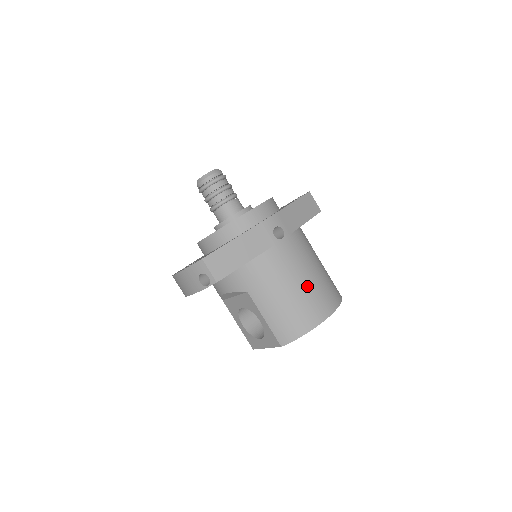
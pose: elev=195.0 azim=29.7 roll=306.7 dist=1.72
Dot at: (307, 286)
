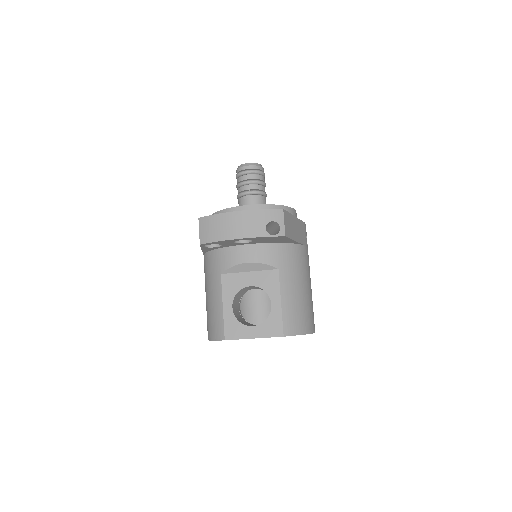
Dot at: occluded
